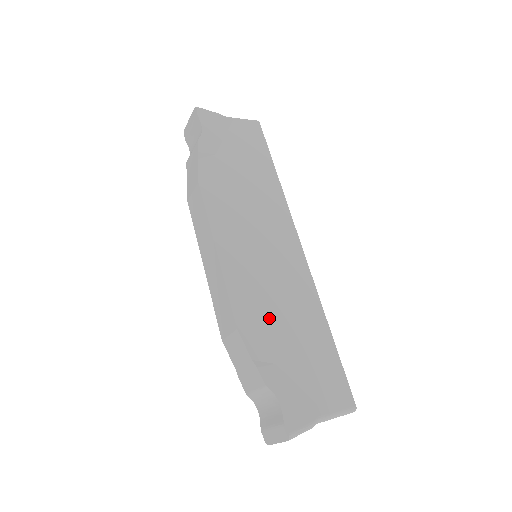
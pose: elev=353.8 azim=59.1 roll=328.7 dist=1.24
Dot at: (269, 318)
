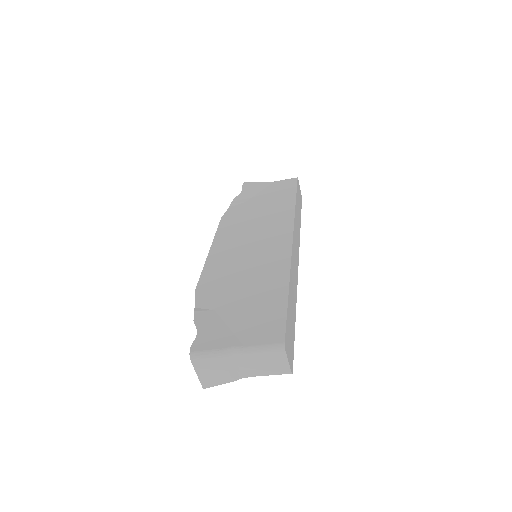
Dot at: (228, 283)
